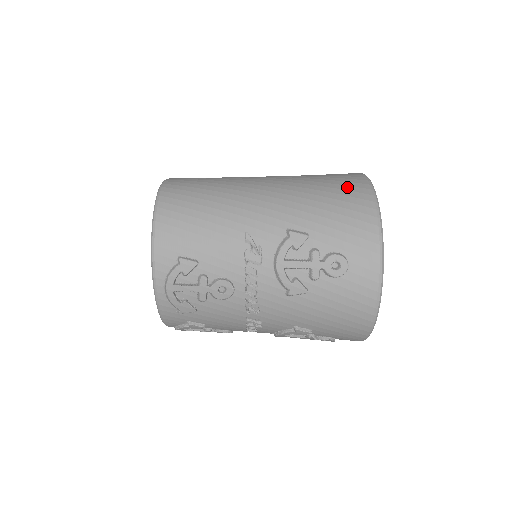
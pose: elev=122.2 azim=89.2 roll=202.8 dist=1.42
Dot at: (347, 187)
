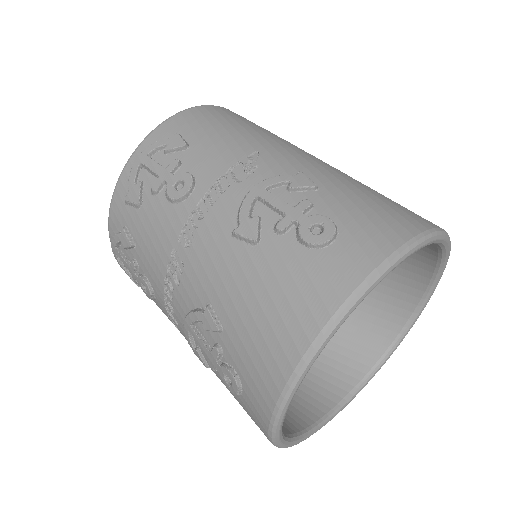
Dot at: occluded
